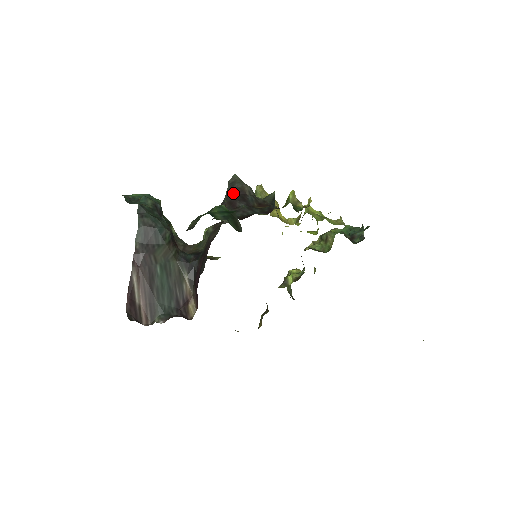
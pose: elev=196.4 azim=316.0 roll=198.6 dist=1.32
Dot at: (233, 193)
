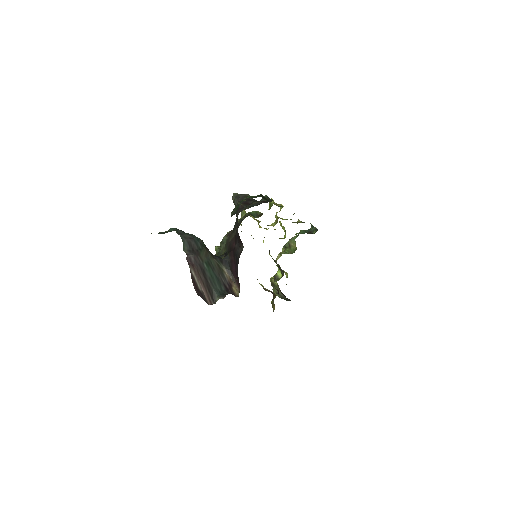
Dot at: (241, 200)
